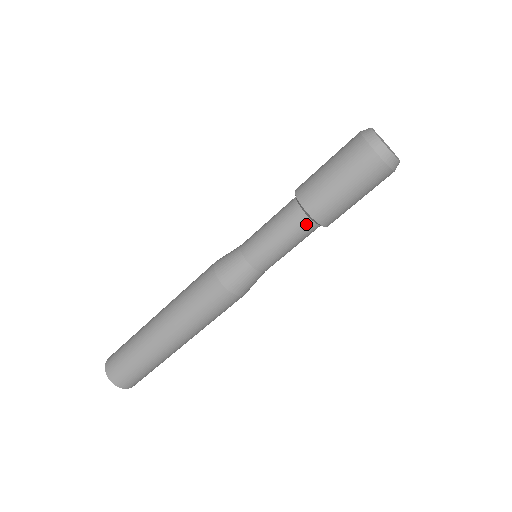
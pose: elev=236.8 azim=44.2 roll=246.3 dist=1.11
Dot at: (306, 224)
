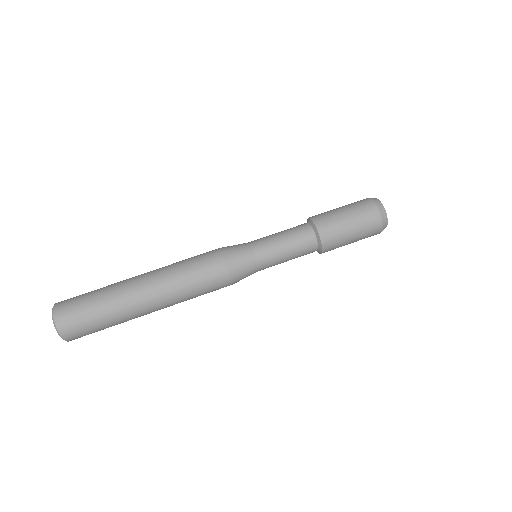
Dot at: (312, 245)
